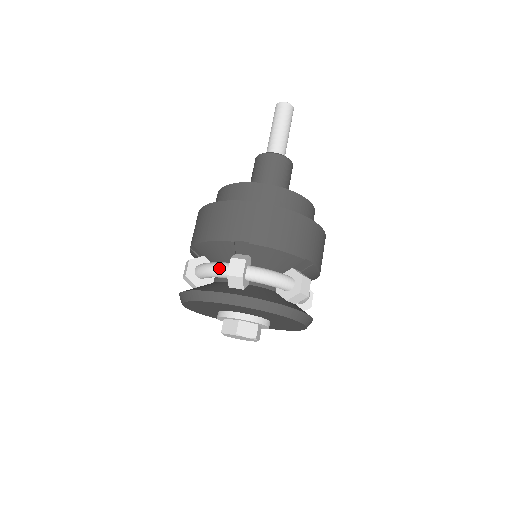
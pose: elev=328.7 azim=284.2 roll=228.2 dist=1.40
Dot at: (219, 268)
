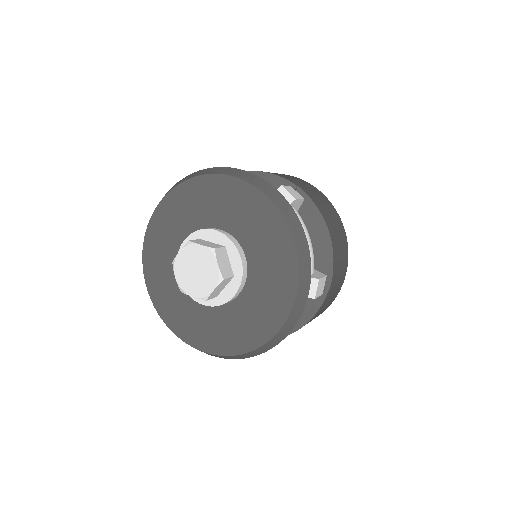
Dot at: occluded
